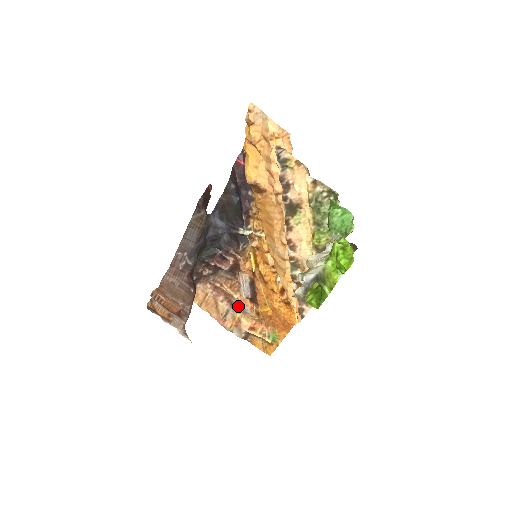
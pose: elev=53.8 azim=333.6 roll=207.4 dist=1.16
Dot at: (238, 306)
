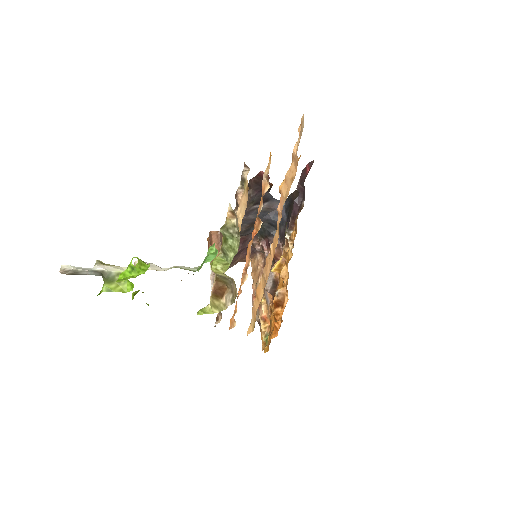
Dot at: (266, 293)
